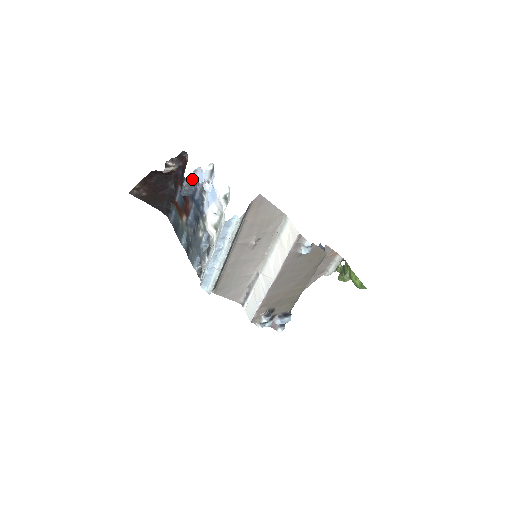
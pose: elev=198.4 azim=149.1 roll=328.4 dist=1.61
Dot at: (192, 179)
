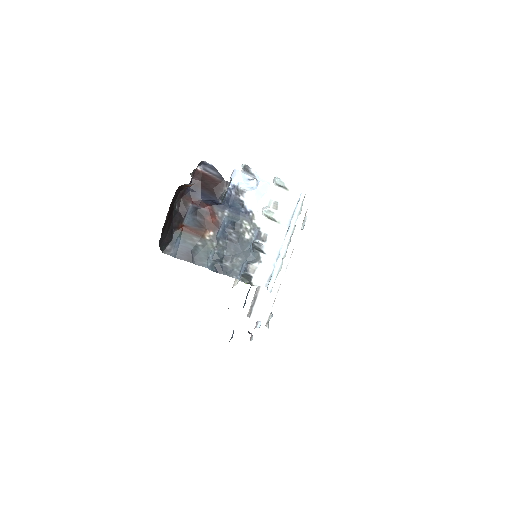
Dot at: (229, 183)
